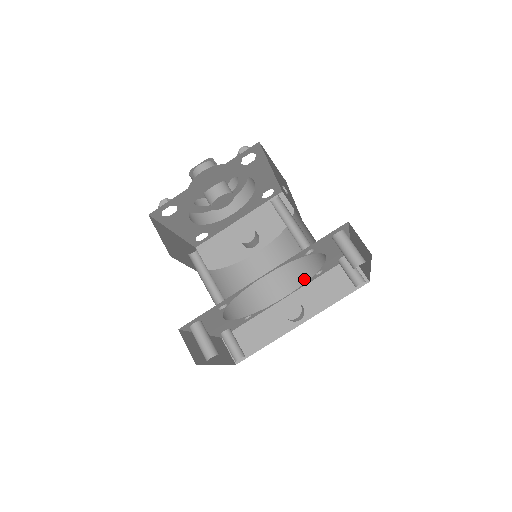
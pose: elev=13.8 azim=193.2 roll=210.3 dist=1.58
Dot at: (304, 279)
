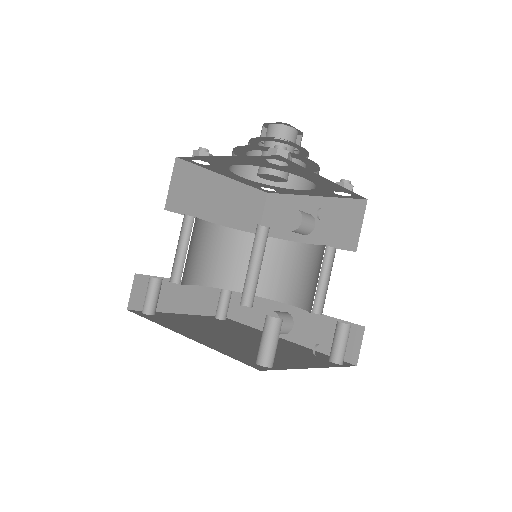
Dot at: (306, 306)
